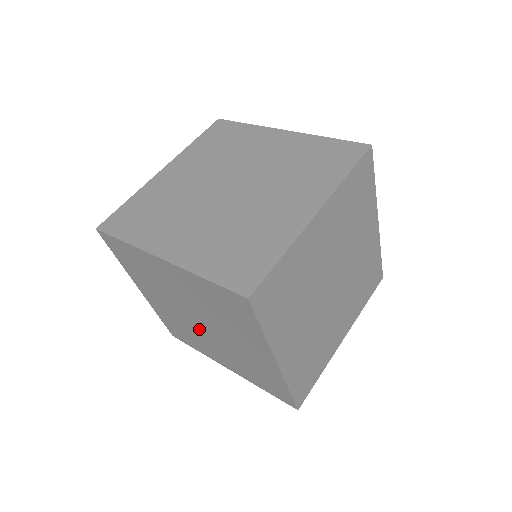
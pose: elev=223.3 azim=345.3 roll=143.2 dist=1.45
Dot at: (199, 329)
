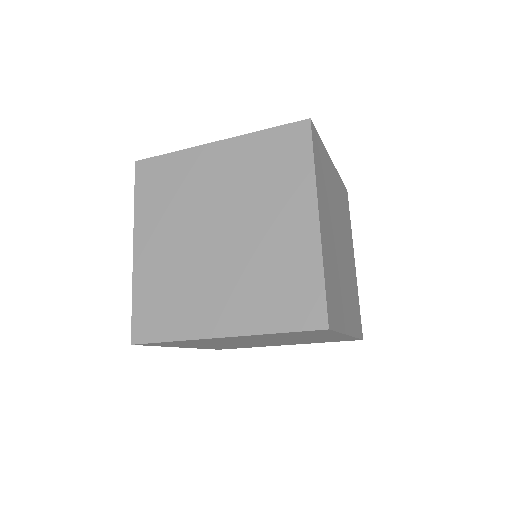
Dot at: occluded
